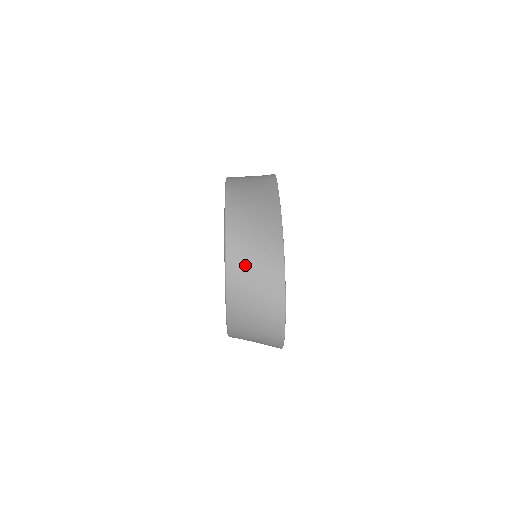
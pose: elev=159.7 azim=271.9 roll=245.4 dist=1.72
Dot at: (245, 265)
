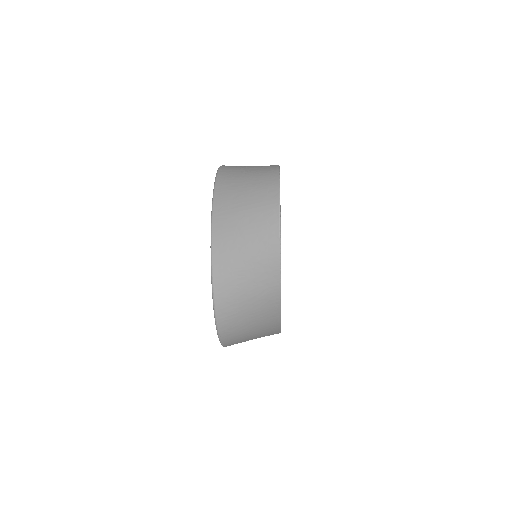
Dot at: (238, 168)
